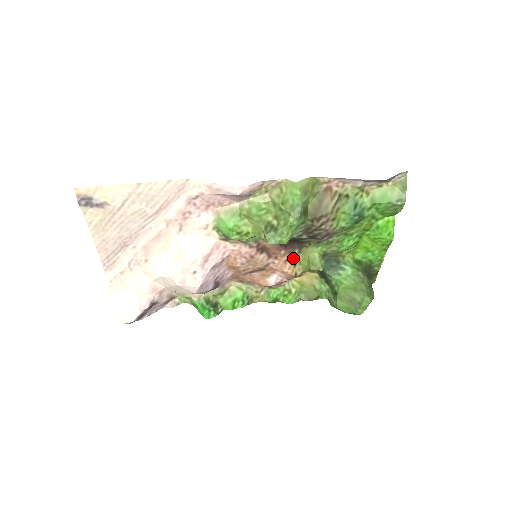
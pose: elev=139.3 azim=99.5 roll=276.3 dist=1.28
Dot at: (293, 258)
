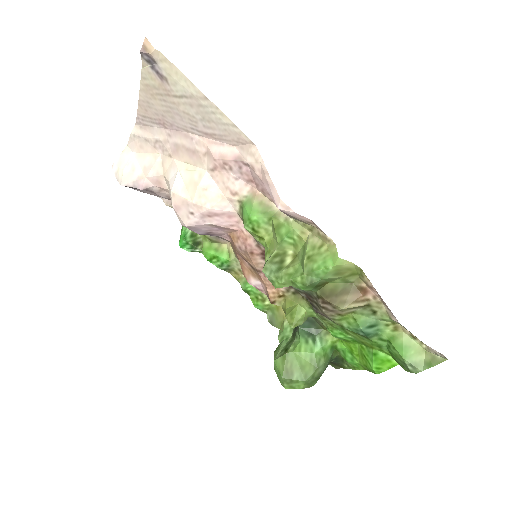
Dot at: (284, 291)
